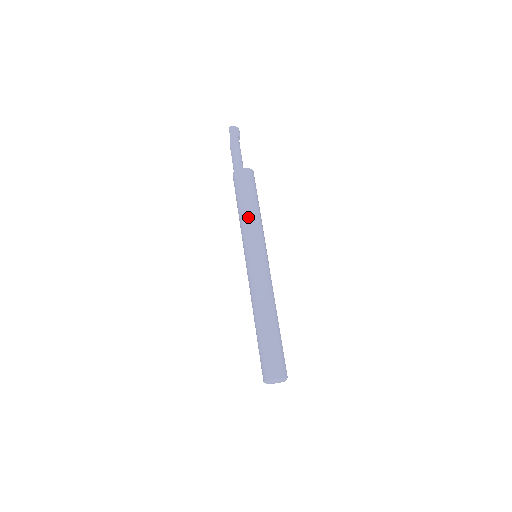
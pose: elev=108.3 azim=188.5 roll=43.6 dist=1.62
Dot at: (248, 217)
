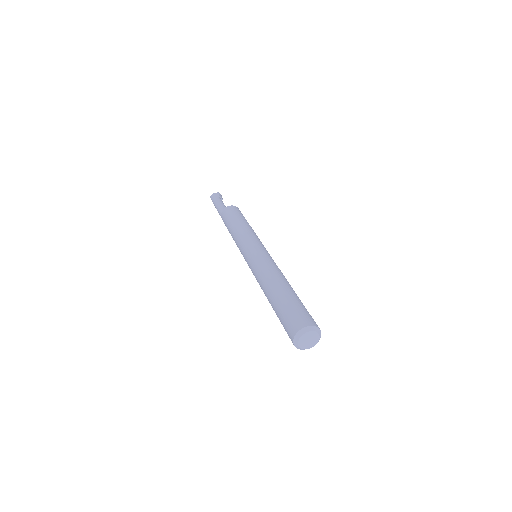
Dot at: (235, 234)
